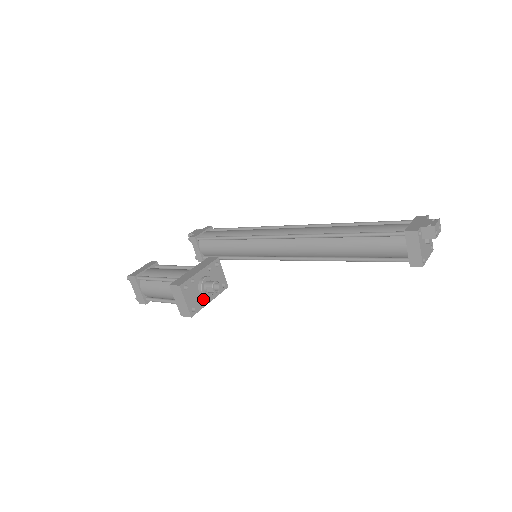
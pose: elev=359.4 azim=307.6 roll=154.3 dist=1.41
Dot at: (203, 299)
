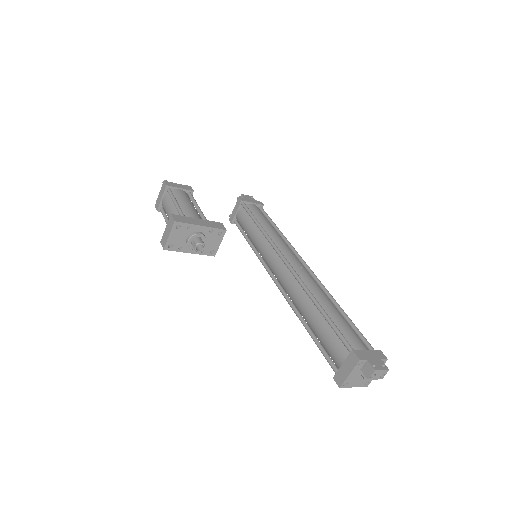
Dot at: (185, 246)
